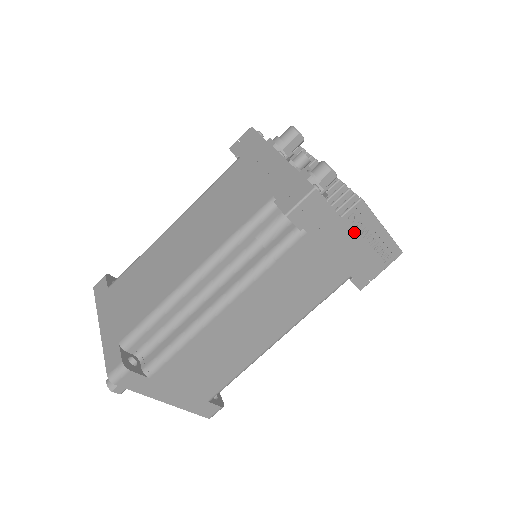
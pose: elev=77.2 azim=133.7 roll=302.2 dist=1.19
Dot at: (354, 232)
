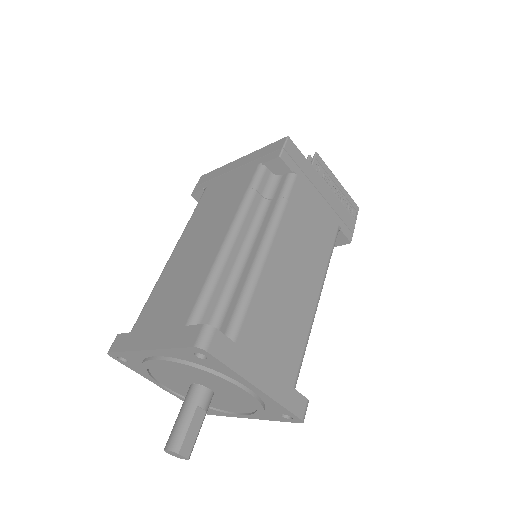
Dot at: (324, 182)
